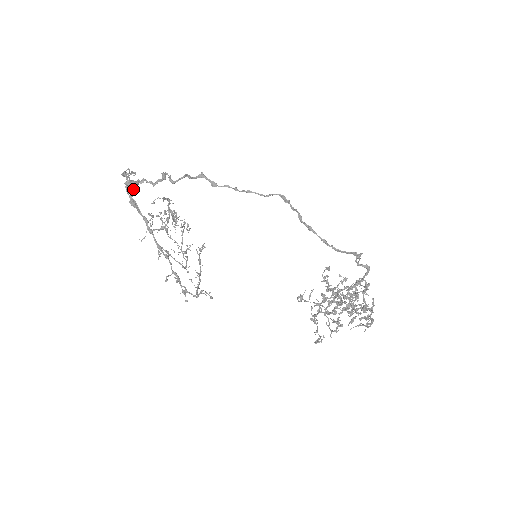
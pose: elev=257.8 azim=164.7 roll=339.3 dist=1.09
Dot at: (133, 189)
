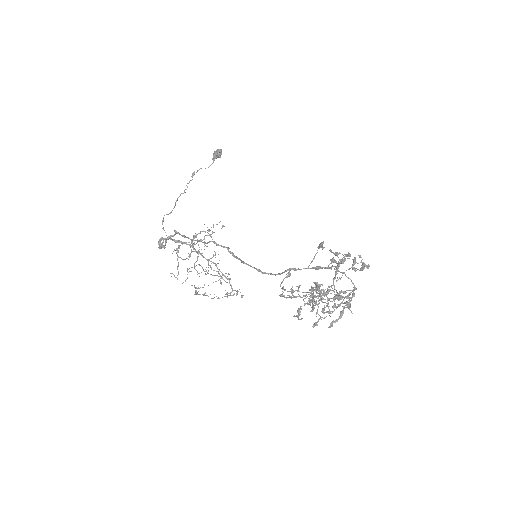
Dot at: occluded
